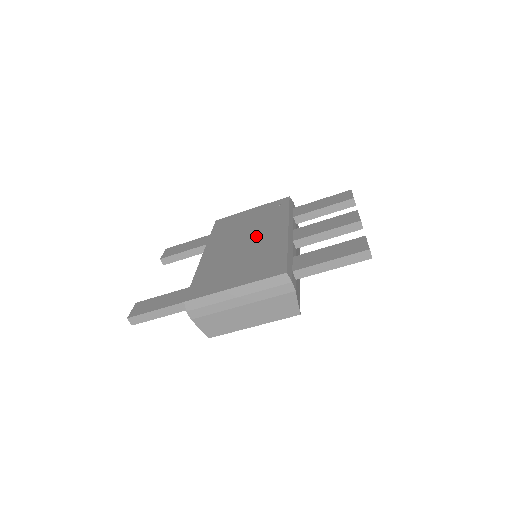
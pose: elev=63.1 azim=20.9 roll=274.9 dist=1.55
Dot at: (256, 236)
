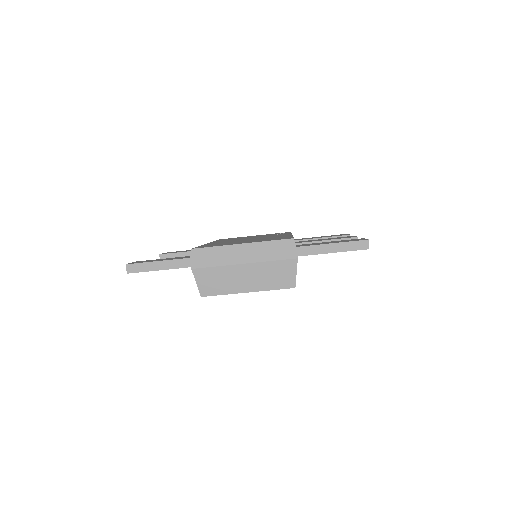
Dot at: (261, 237)
